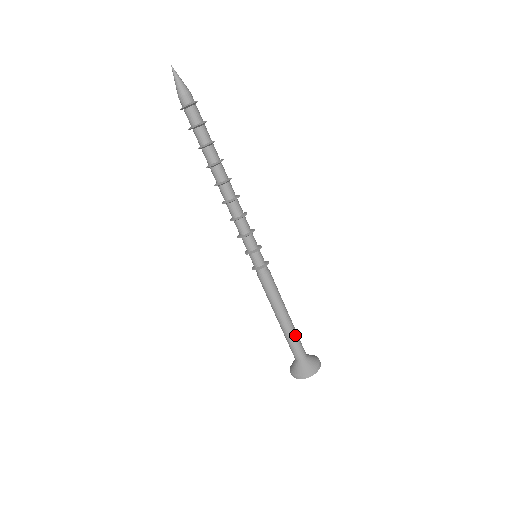
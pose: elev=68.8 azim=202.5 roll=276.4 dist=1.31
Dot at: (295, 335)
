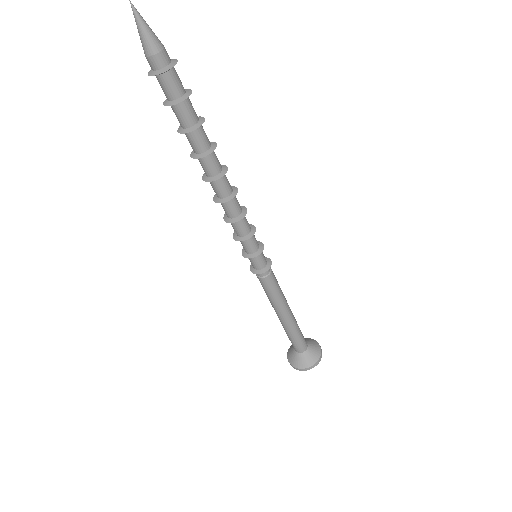
Dot at: (298, 328)
